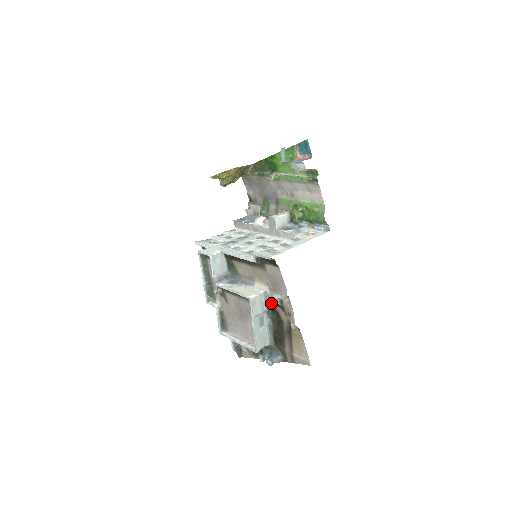
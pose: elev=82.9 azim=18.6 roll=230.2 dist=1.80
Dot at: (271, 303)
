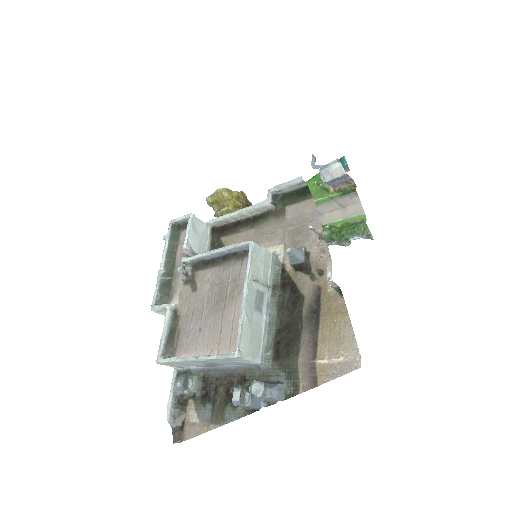
Dot at: (289, 250)
